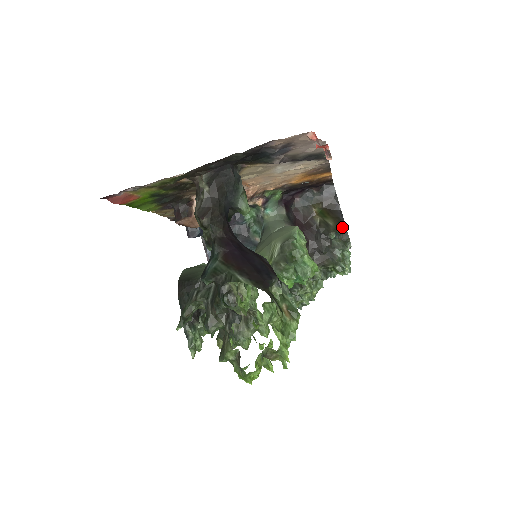
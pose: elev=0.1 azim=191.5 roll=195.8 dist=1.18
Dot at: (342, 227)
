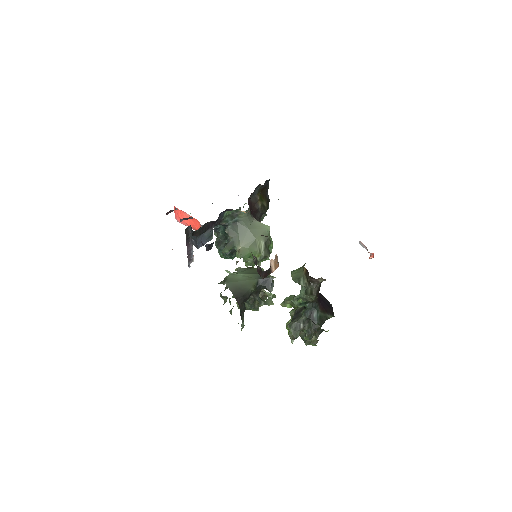
Dot at: occluded
